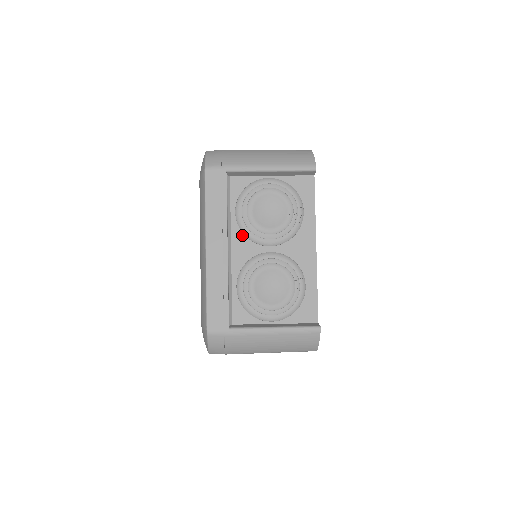
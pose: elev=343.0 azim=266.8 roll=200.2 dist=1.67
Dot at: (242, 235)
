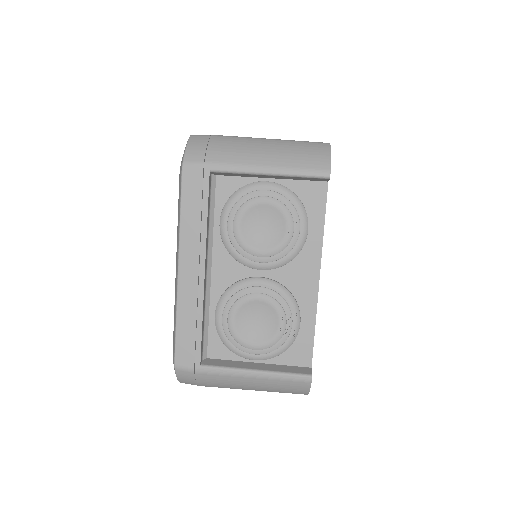
Dot at: (226, 252)
